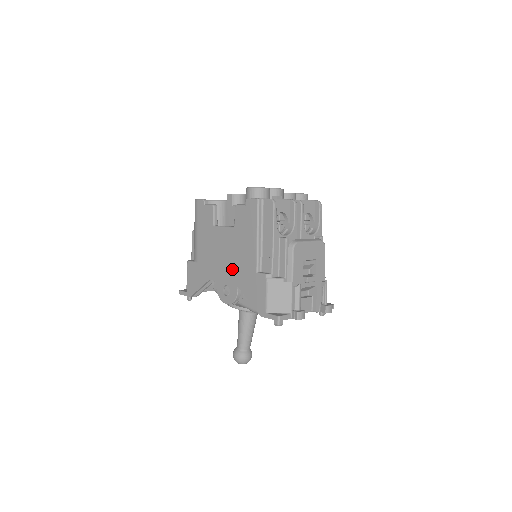
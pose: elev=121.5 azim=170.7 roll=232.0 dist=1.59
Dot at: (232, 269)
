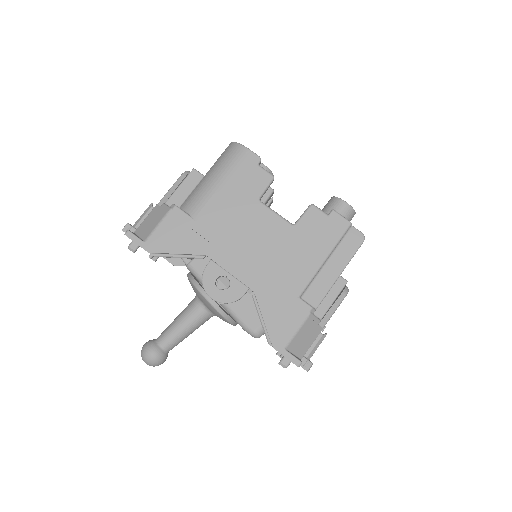
Dot at: (259, 269)
